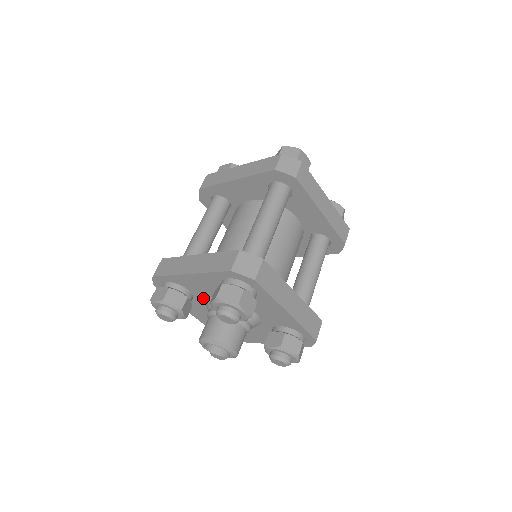
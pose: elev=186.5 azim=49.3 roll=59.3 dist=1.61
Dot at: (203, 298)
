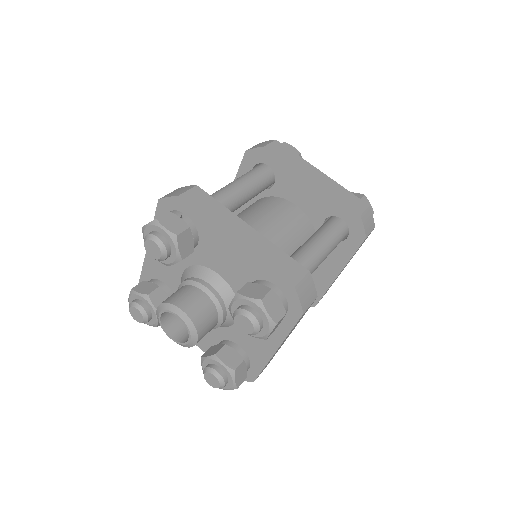
Dot at: occluded
